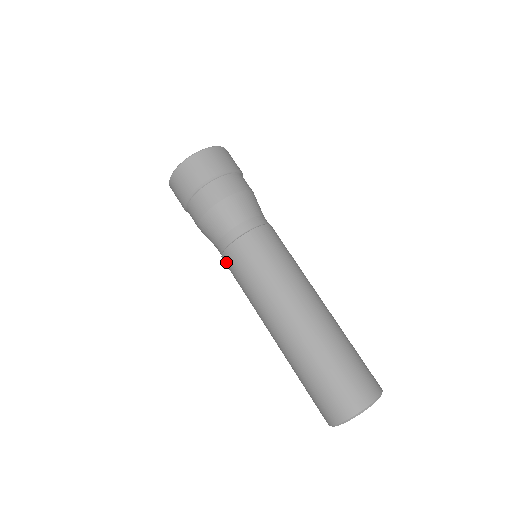
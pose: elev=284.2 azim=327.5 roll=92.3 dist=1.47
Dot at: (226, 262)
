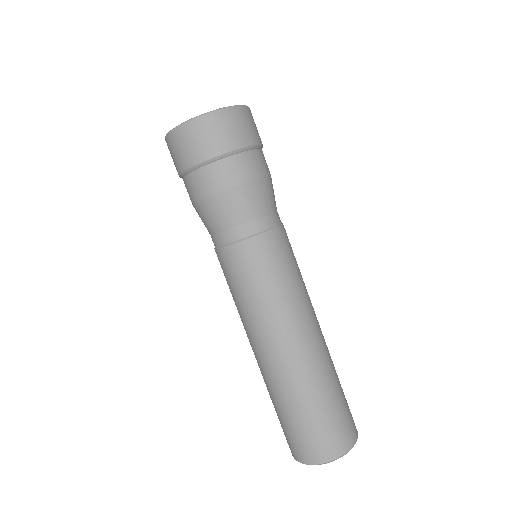
Dot at: (229, 256)
